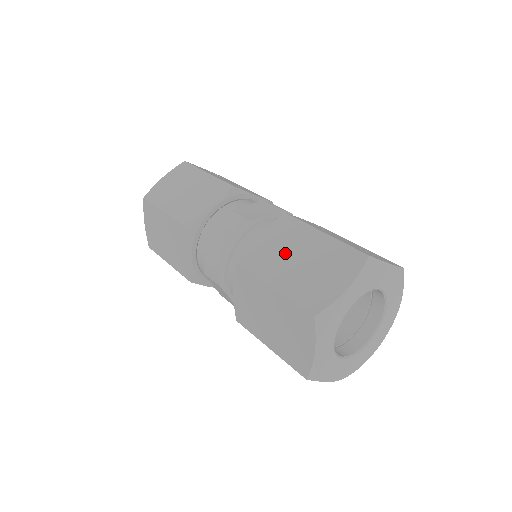
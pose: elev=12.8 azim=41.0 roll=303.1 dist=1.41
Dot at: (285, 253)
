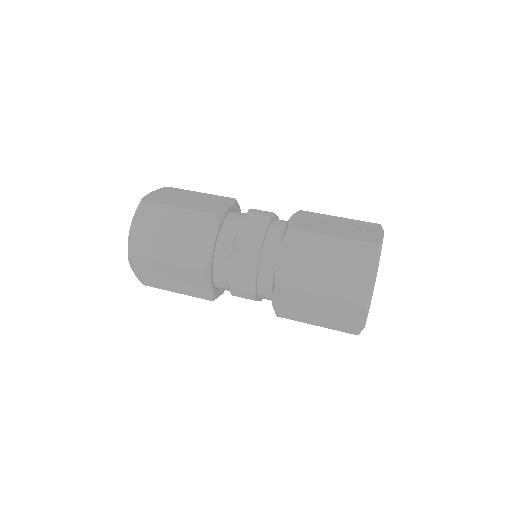
Dot at: (311, 265)
